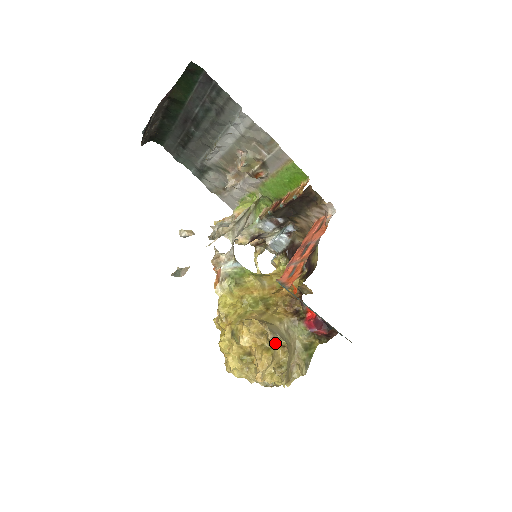
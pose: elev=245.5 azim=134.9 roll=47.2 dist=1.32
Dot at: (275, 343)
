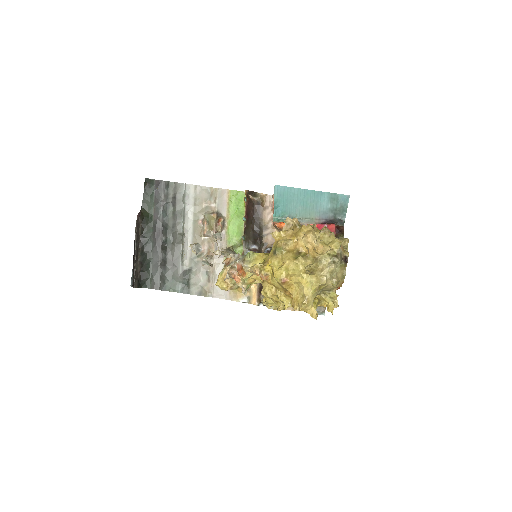
Dot at: occluded
